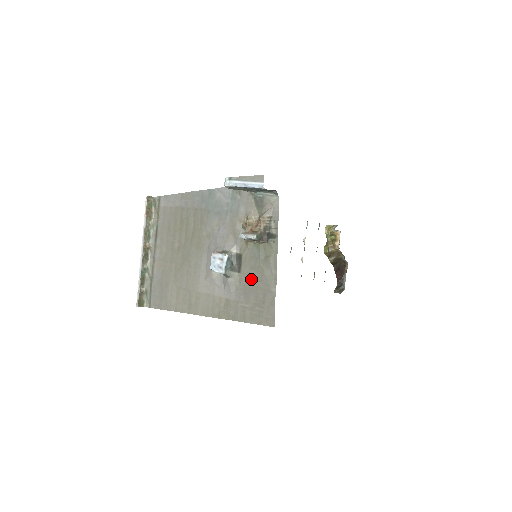
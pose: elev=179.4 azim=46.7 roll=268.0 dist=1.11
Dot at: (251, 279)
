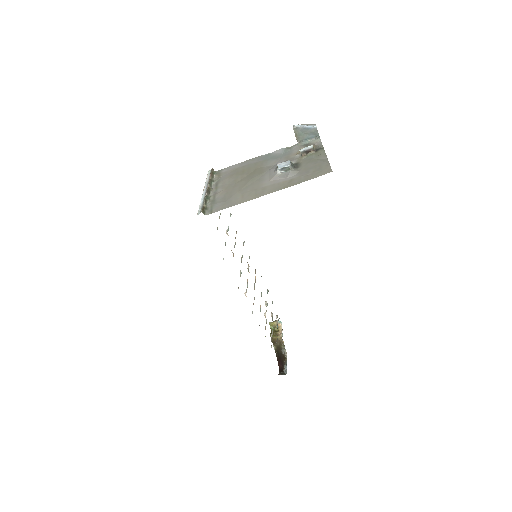
Dot at: (309, 165)
